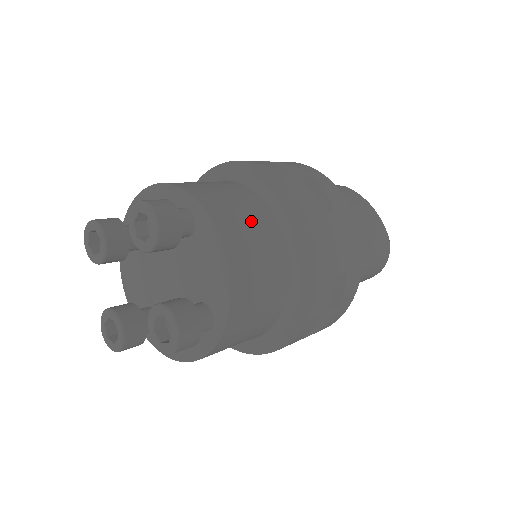
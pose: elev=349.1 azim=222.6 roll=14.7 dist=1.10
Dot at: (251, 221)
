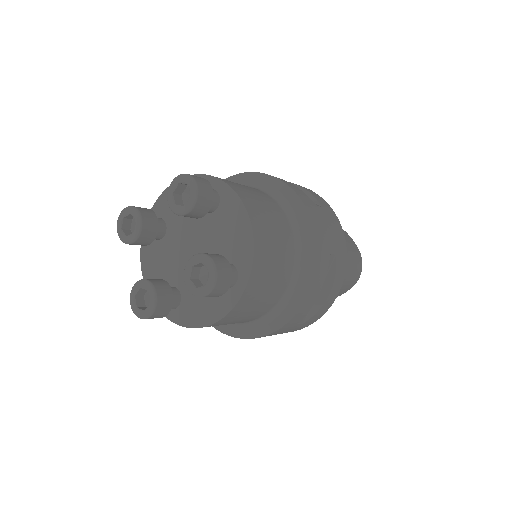
Dot at: (262, 202)
